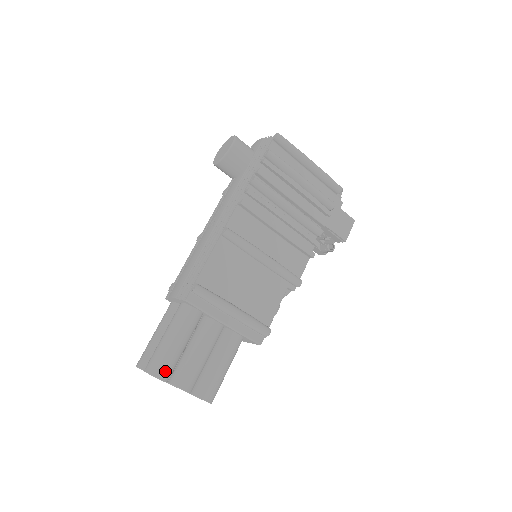
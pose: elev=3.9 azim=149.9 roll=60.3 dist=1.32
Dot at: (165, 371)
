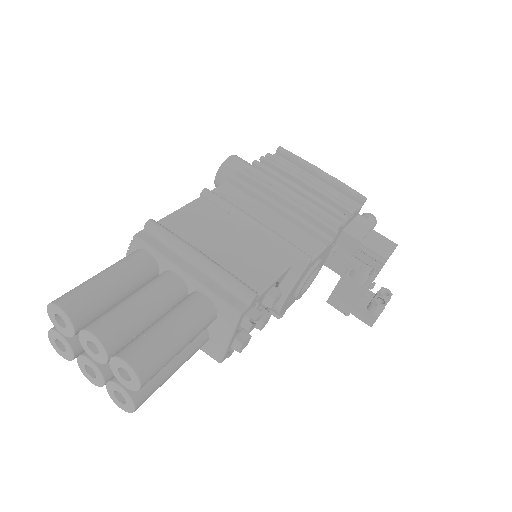
Dot at: (74, 302)
